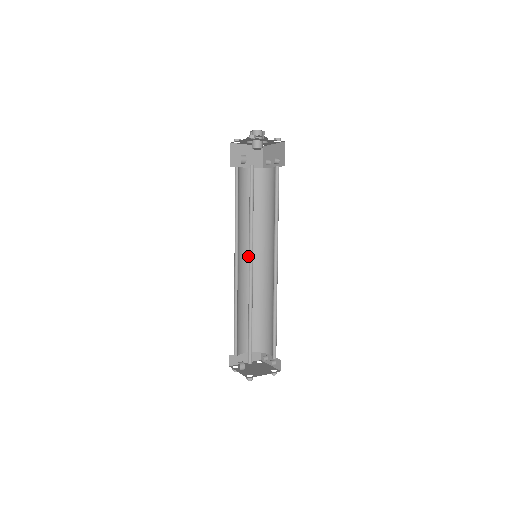
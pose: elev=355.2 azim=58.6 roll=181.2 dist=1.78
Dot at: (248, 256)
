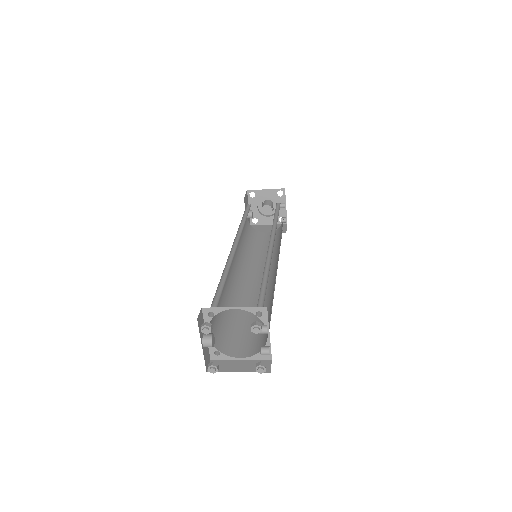
Dot at: (260, 277)
